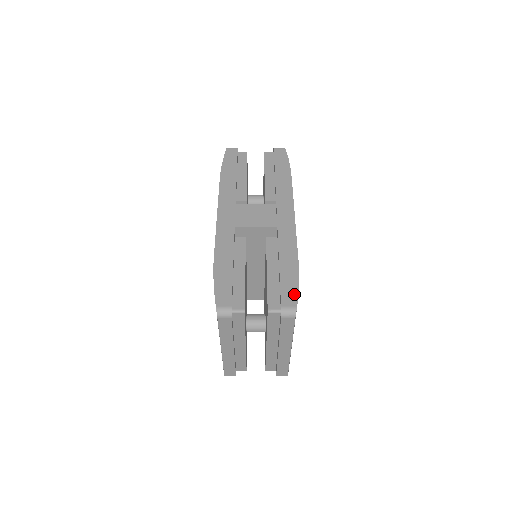
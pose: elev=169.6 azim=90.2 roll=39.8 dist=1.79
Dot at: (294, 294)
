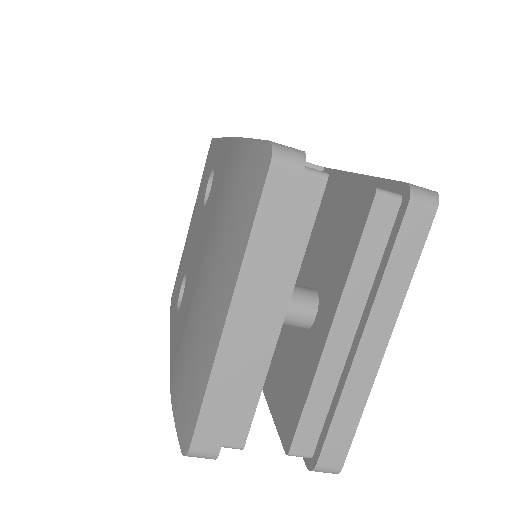
Dot at: occluded
